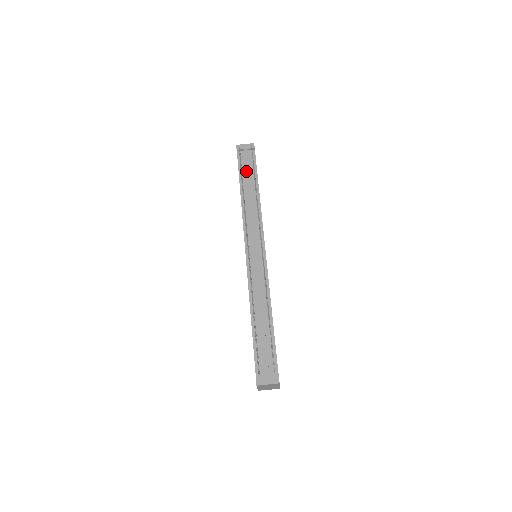
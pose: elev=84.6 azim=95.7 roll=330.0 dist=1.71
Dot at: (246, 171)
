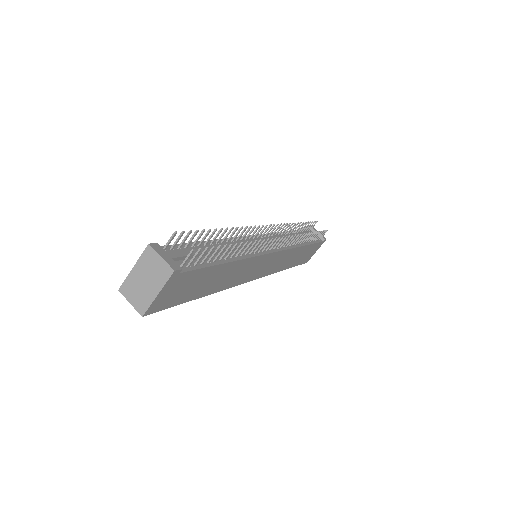
Dot at: occluded
